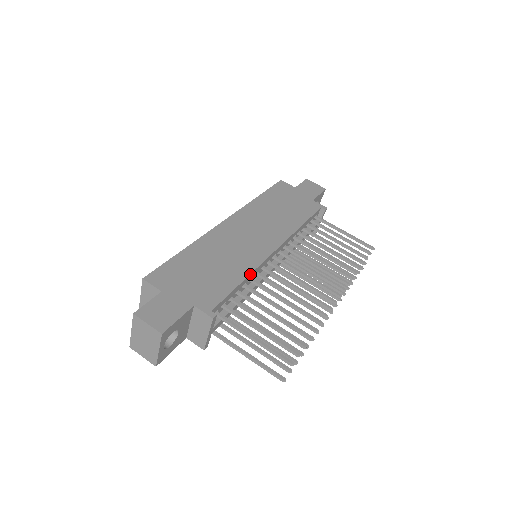
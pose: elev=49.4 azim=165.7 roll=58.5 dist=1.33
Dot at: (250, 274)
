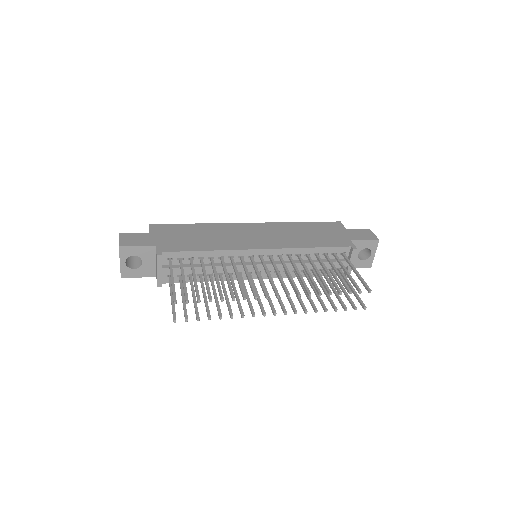
Dot at: (218, 250)
